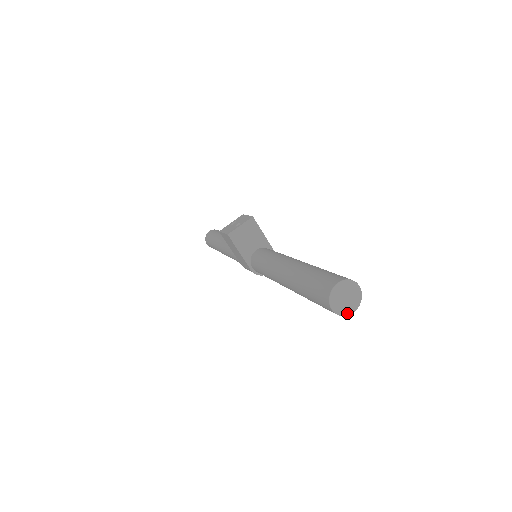
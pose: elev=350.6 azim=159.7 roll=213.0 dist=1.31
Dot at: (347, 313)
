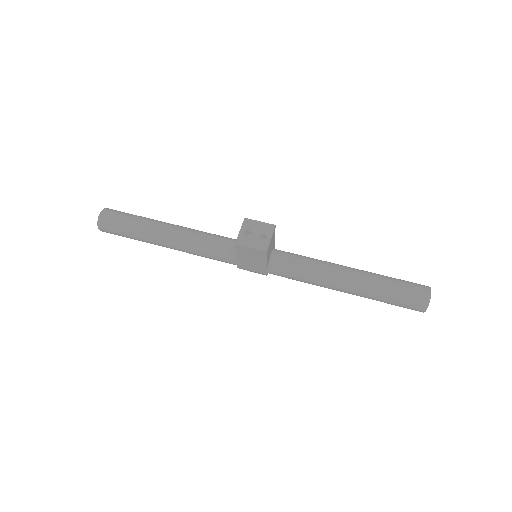
Dot at: occluded
